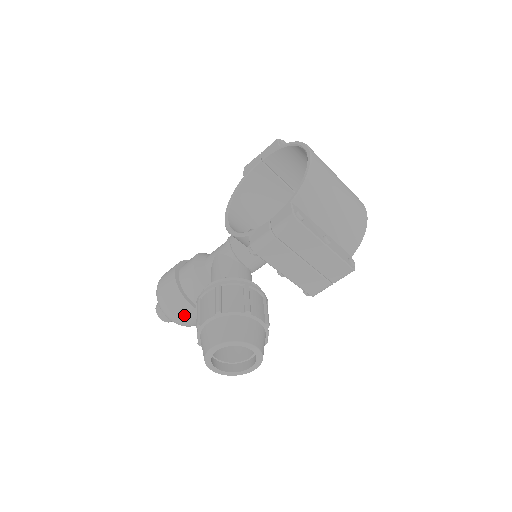
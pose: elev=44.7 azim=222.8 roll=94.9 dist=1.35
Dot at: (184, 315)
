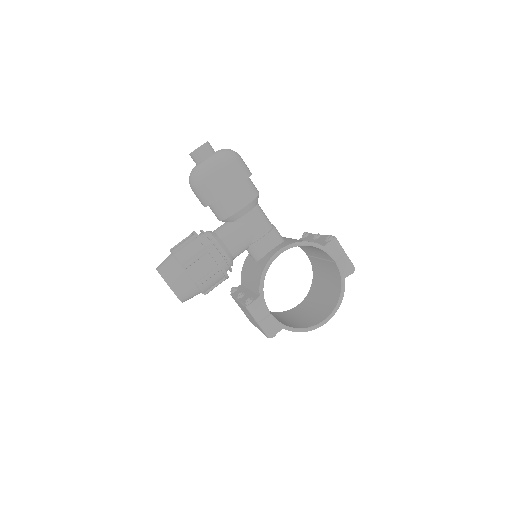
Dot at: (197, 195)
